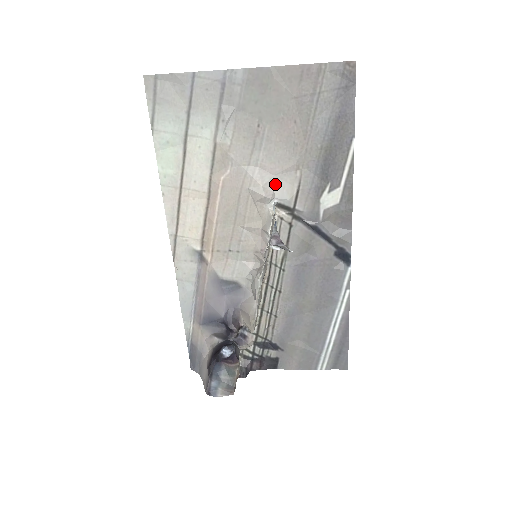
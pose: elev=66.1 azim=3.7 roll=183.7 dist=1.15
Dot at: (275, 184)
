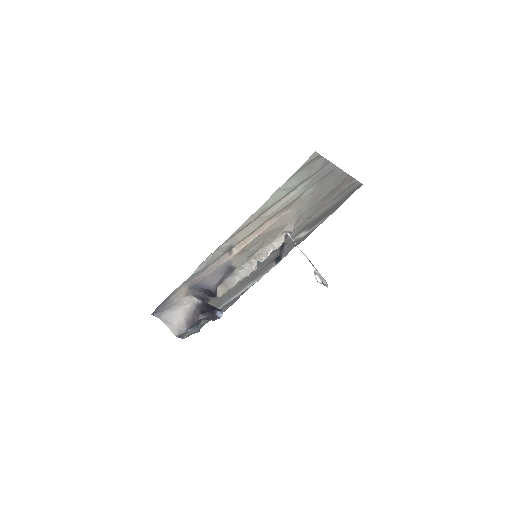
Dot at: (296, 223)
